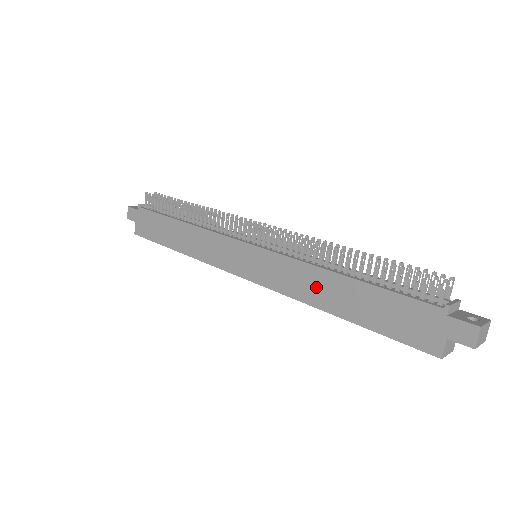
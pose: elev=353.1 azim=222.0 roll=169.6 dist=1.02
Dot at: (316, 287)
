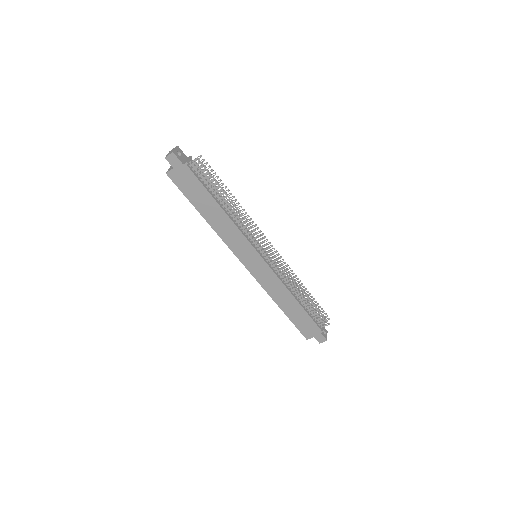
Dot at: (281, 295)
